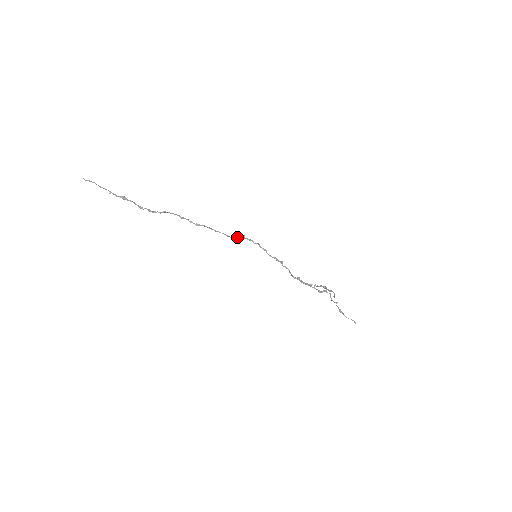
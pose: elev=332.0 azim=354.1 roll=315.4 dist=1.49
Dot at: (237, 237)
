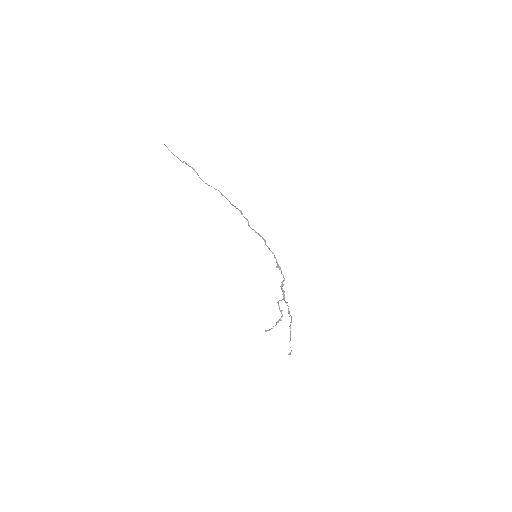
Dot at: (255, 232)
